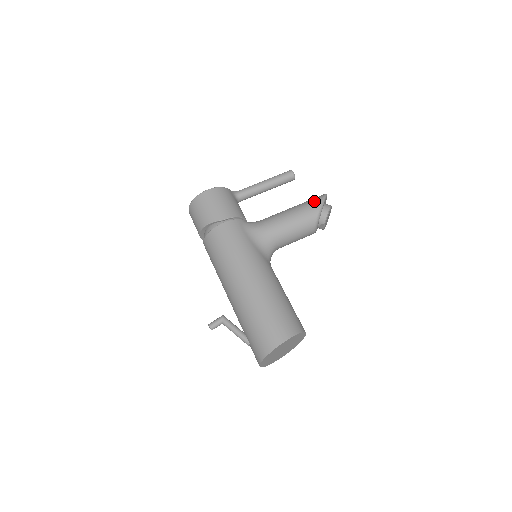
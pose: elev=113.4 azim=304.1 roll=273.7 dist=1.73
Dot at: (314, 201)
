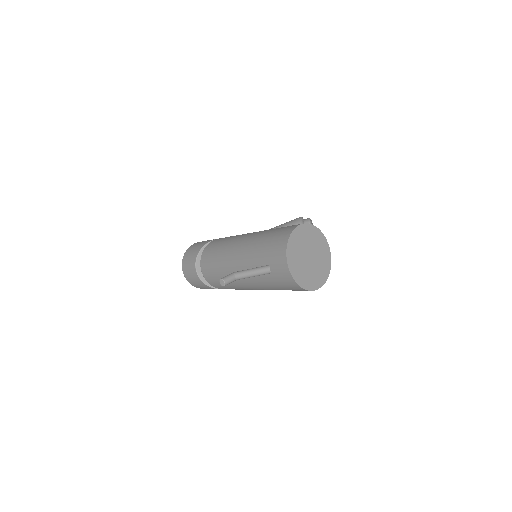
Dot at: occluded
